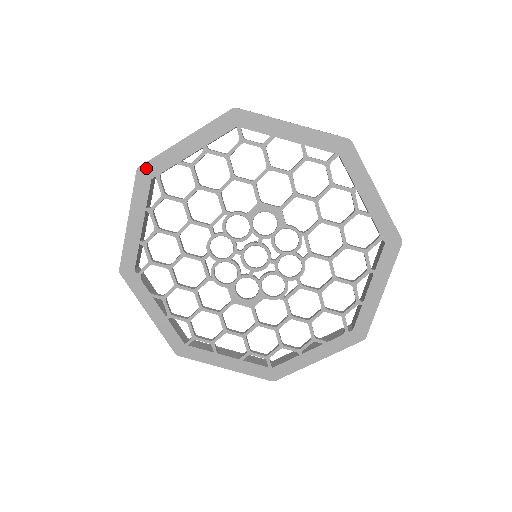
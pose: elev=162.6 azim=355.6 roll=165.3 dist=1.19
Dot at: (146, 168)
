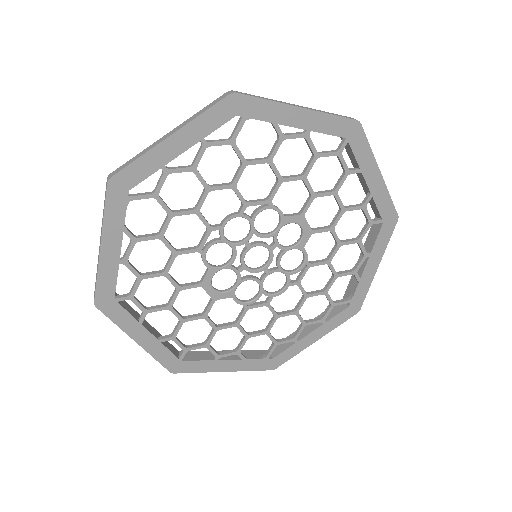
Dot at: (242, 100)
